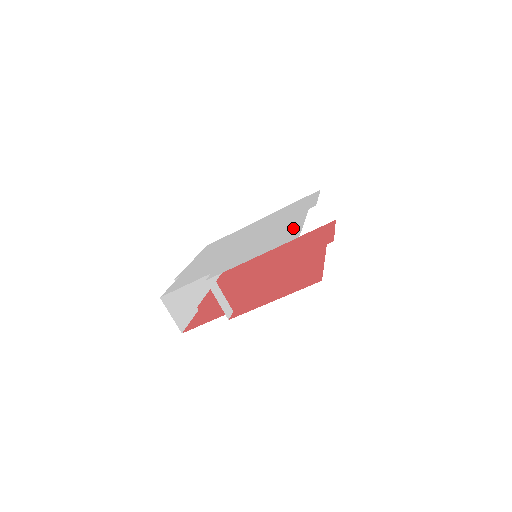
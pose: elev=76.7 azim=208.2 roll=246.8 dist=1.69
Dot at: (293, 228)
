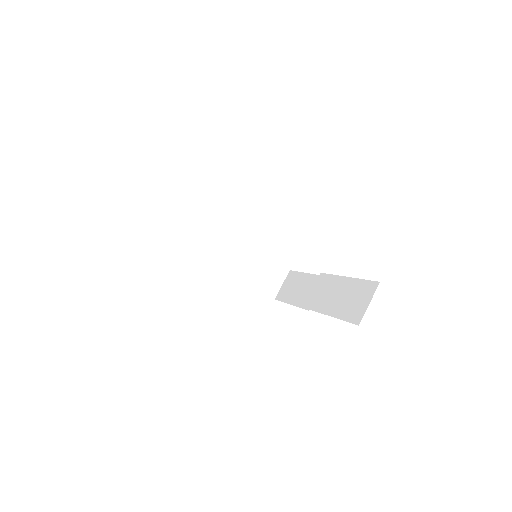
Dot at: occluded
